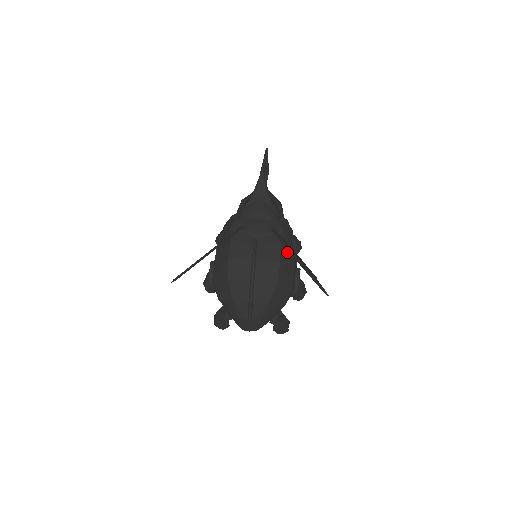
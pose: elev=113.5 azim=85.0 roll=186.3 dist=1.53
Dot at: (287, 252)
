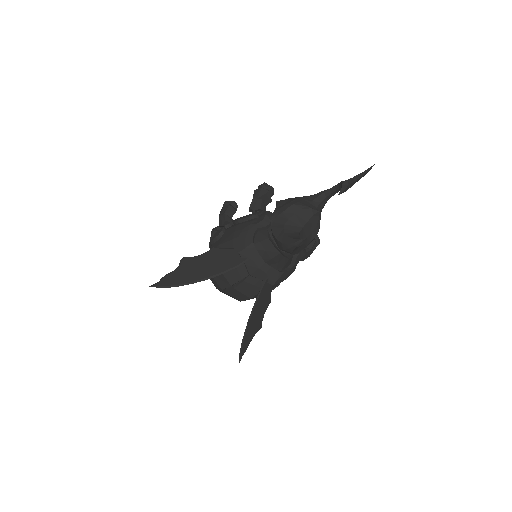
Dot at: occluded
